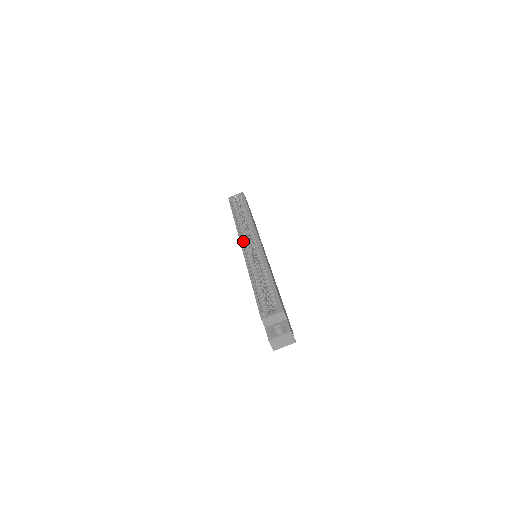
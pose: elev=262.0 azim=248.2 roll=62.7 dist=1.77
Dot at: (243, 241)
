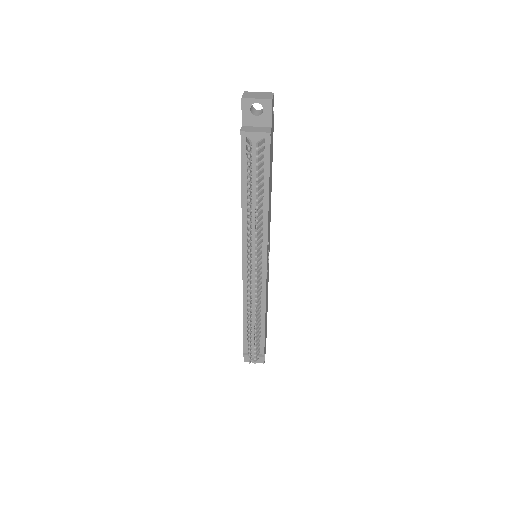
Dot at: occluded
